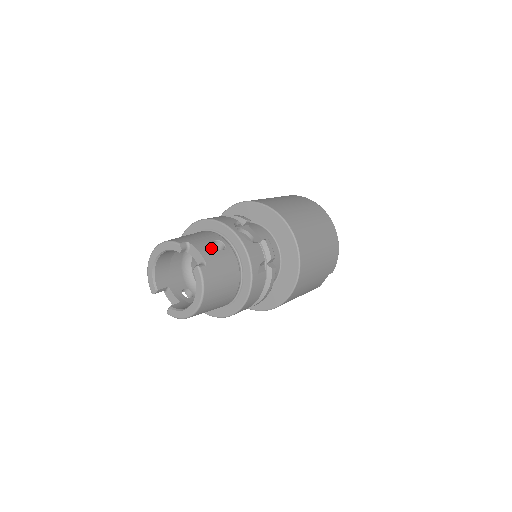
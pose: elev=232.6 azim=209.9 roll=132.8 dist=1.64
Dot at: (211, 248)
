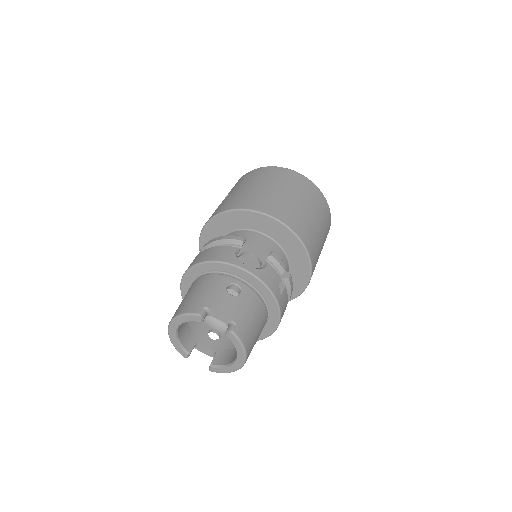
Dot at: (230, 300)
